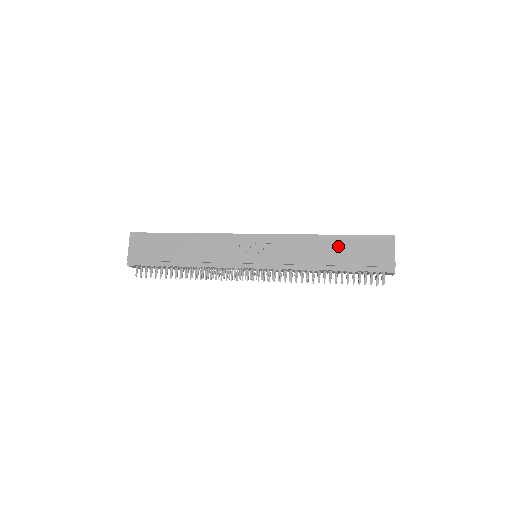
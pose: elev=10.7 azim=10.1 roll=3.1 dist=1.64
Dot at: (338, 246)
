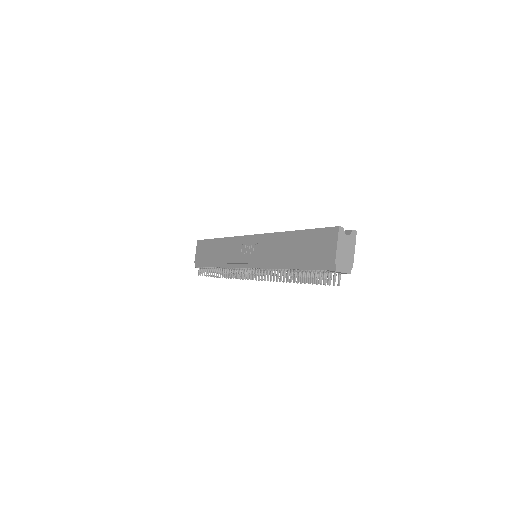
Dot at: (296, 243)
